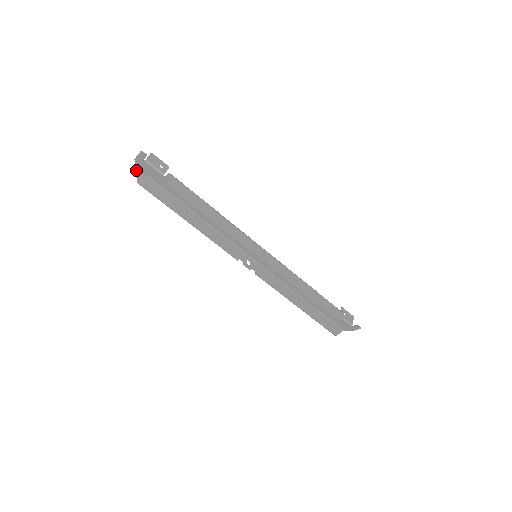
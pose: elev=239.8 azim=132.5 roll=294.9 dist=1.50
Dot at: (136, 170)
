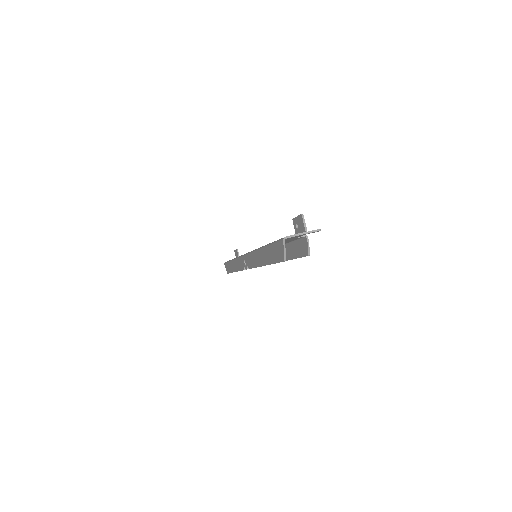
Dot at: occluded
